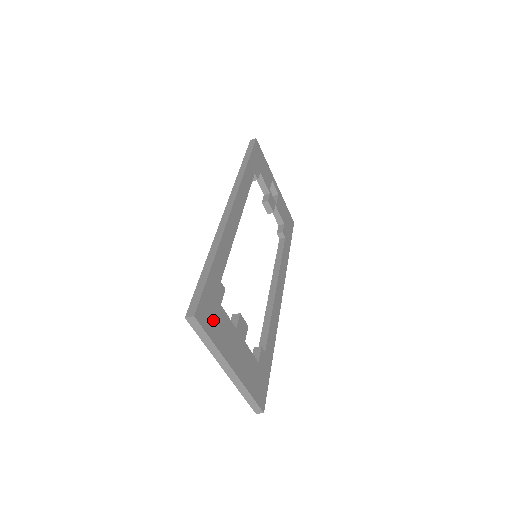
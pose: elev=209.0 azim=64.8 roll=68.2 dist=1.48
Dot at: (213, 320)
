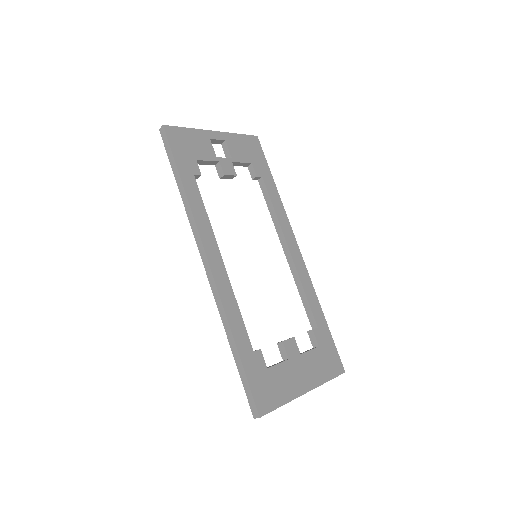
Dot at: (271, 391)
